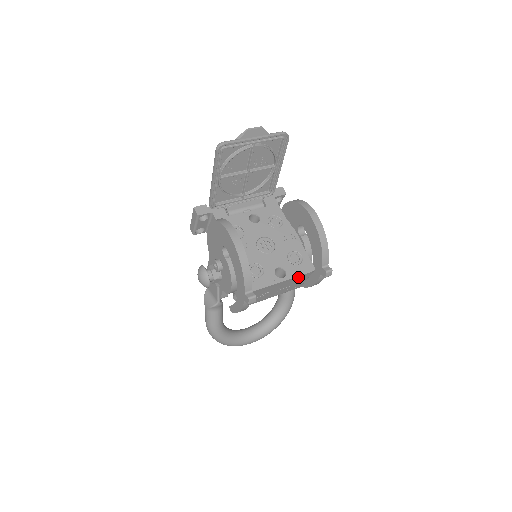
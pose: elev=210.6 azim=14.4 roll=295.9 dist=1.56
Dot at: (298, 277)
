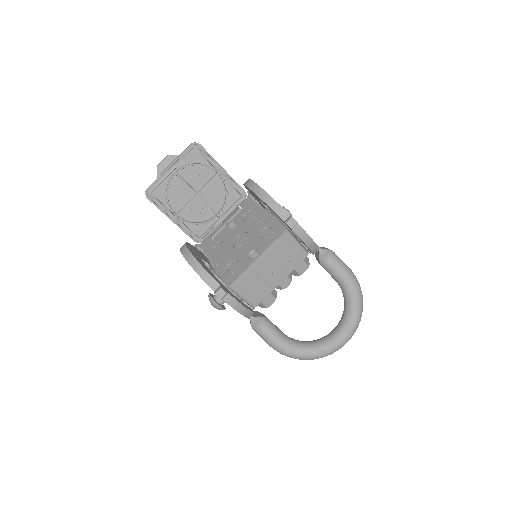
Dot at: (273, 247)
